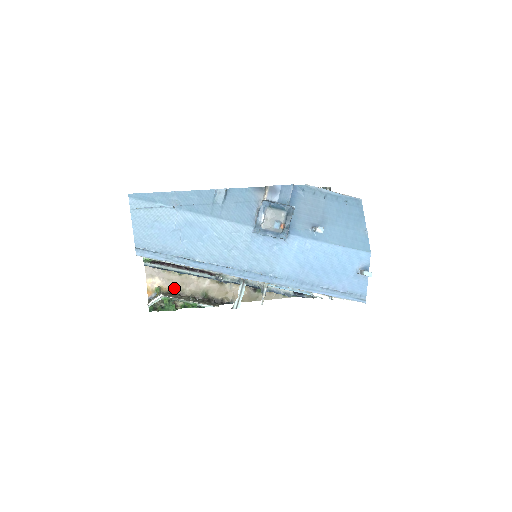
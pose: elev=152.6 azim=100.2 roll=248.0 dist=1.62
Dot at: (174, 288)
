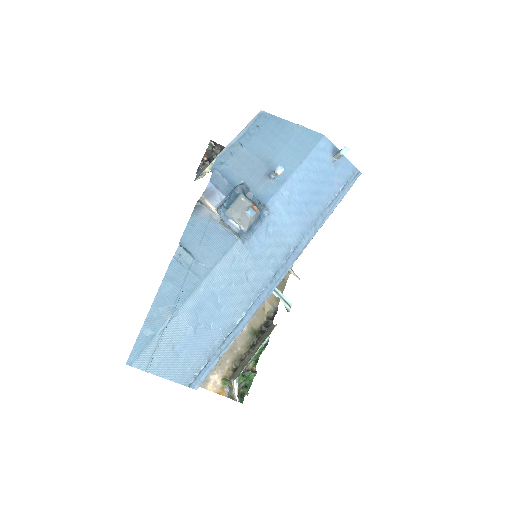
Dot at: (231, 363)
